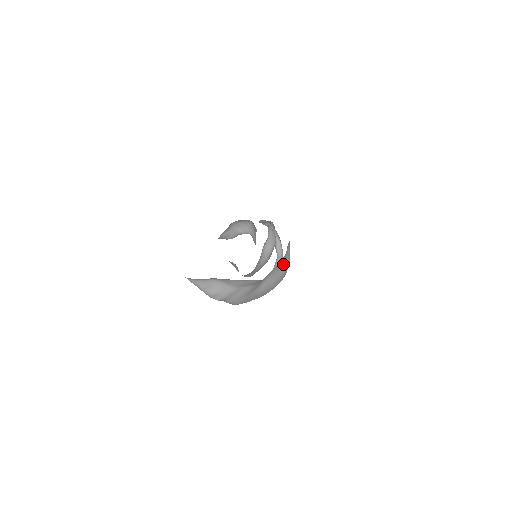
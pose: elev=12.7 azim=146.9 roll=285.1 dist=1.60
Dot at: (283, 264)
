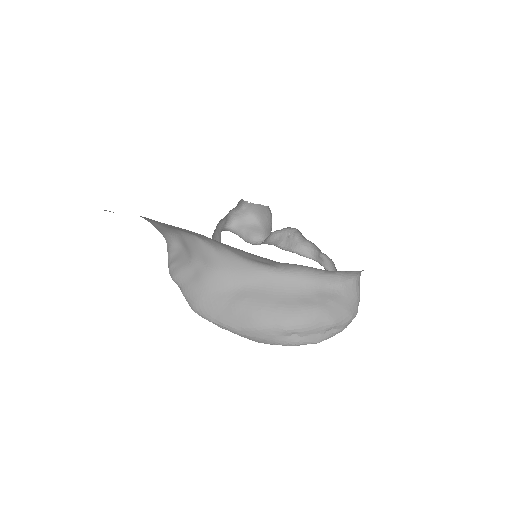
Dot at: (298, 297)
